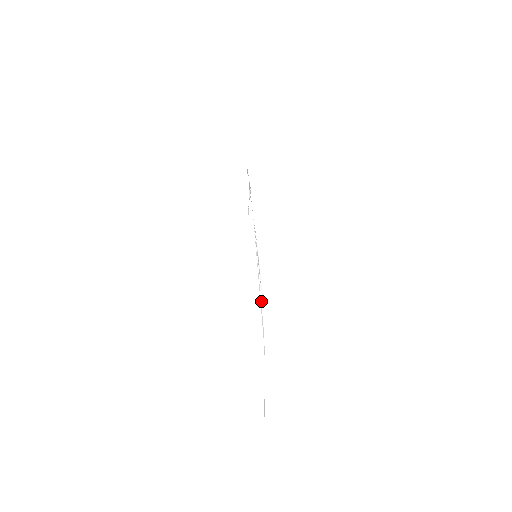
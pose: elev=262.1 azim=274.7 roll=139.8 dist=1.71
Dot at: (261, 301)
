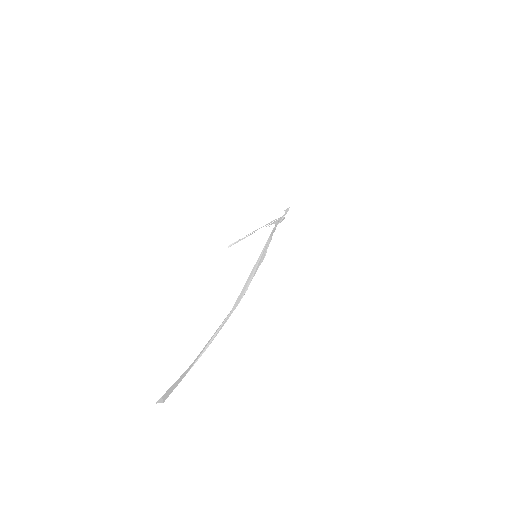
Dot at: (248, 284)
